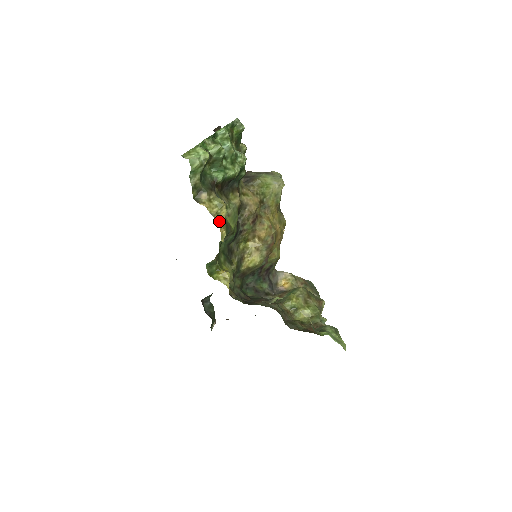
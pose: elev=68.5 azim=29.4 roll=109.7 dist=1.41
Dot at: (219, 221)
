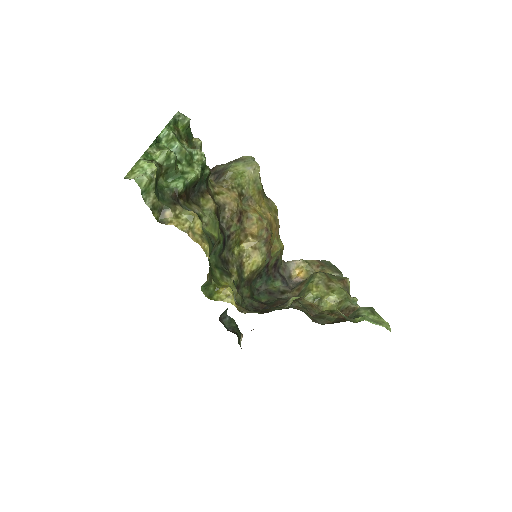
Dot at: (196, 236)
